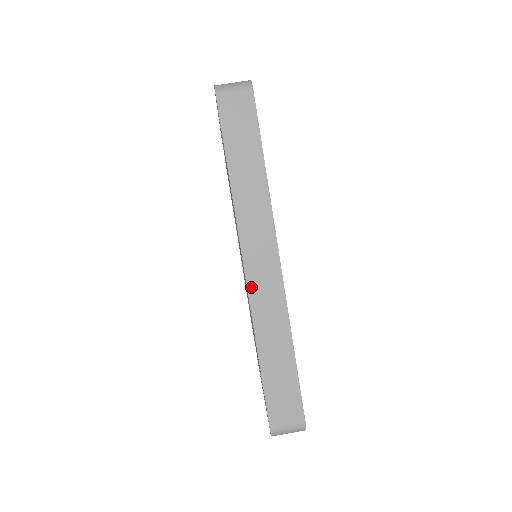
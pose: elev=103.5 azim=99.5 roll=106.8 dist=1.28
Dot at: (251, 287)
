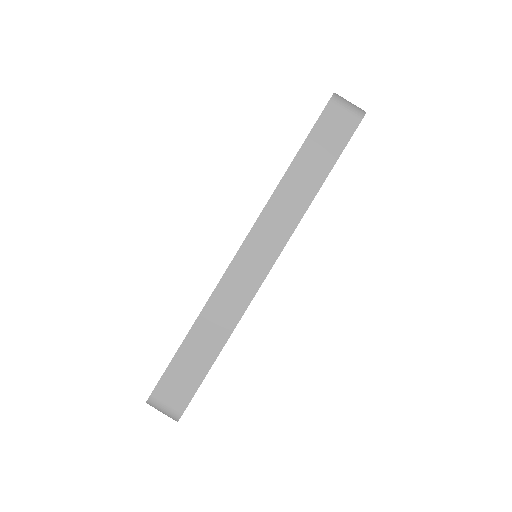
Dot at: (231, 270)
